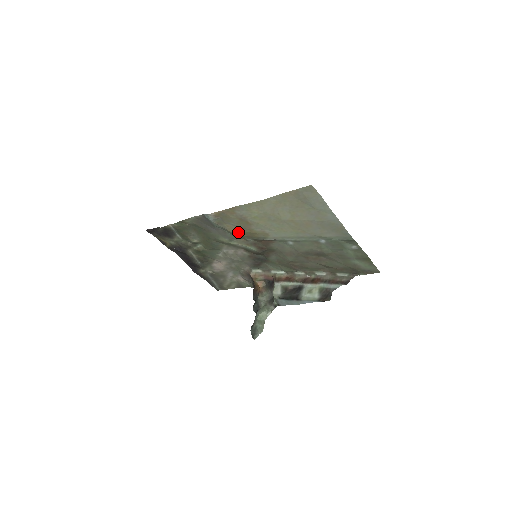
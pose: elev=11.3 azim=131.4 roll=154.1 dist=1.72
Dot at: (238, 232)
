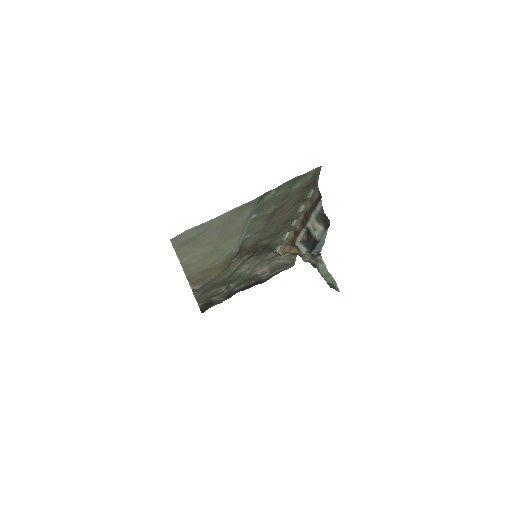
Dot at: (220, 270)
